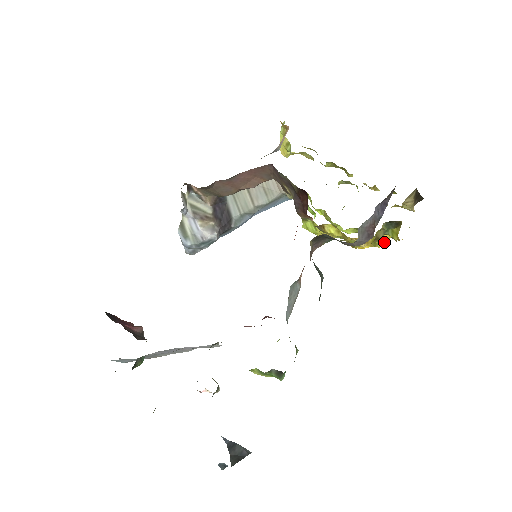
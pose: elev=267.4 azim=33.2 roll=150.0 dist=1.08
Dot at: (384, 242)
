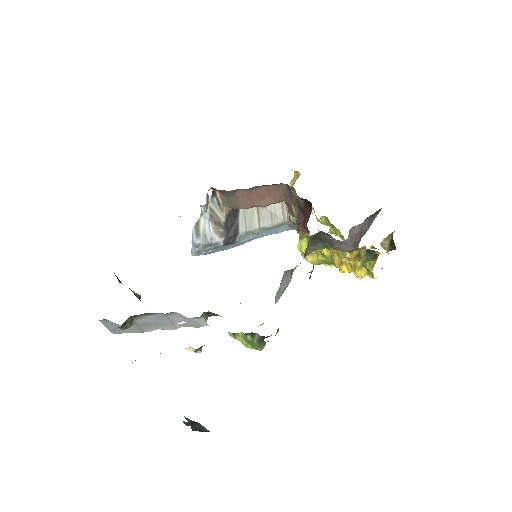
Dot at: (360, 278)
